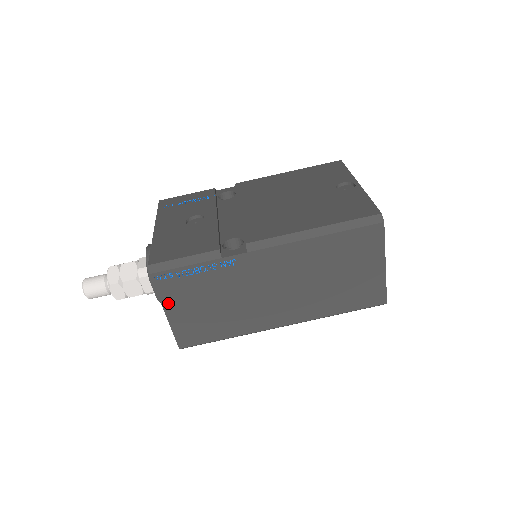
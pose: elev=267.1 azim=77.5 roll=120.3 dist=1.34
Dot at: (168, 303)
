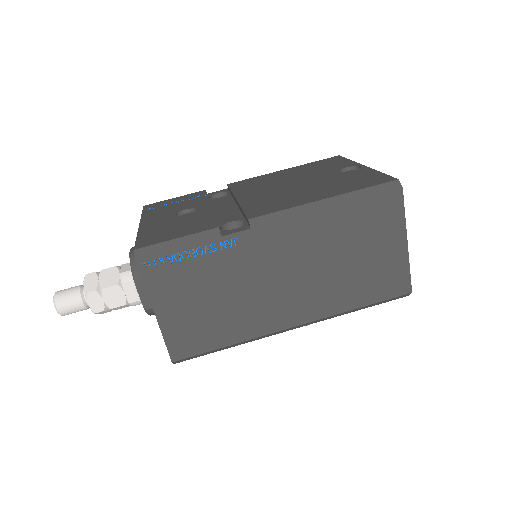
Dot at: (158, 299)
